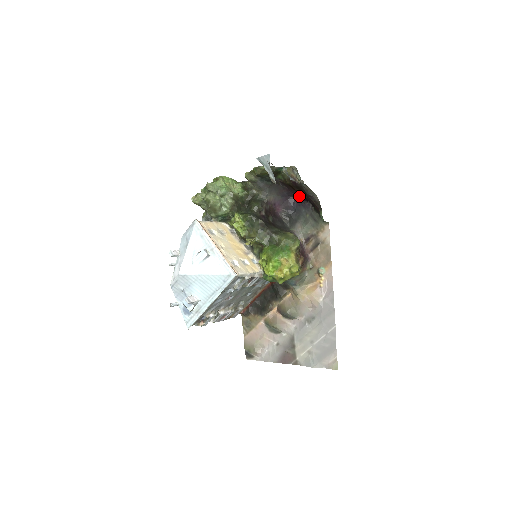
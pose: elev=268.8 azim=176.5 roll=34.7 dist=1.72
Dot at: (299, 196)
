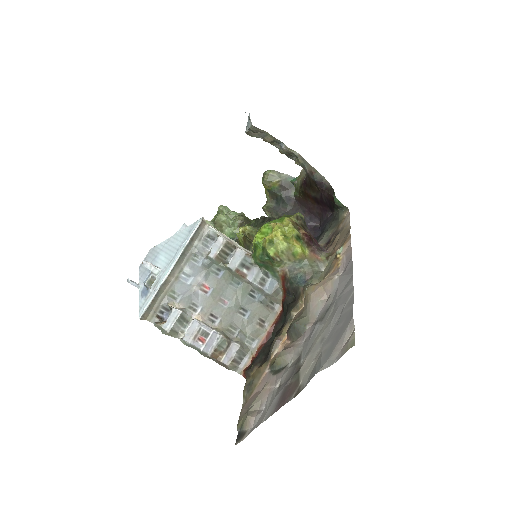
Dot at: (320, 212)
